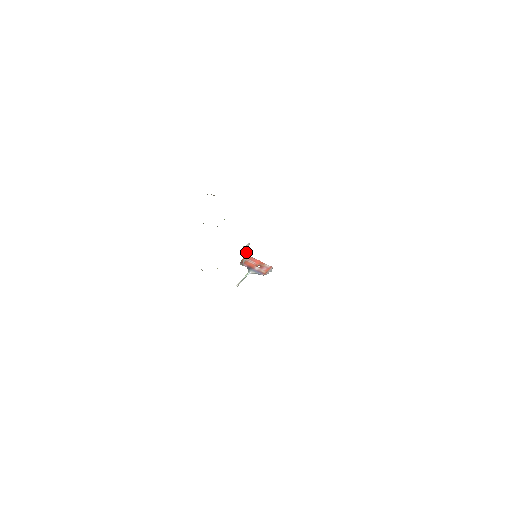
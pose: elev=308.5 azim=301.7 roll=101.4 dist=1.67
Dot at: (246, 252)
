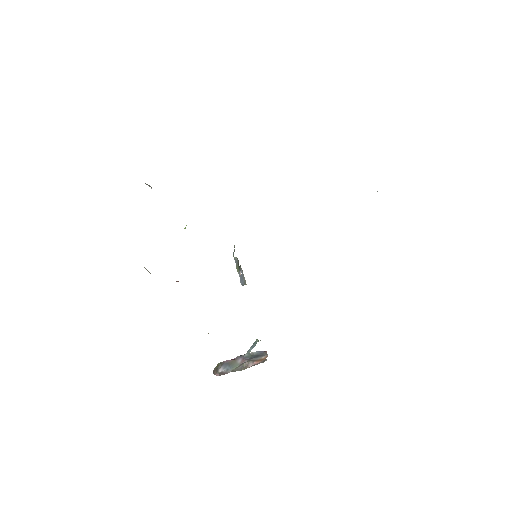
Dot at: (238, 266)
